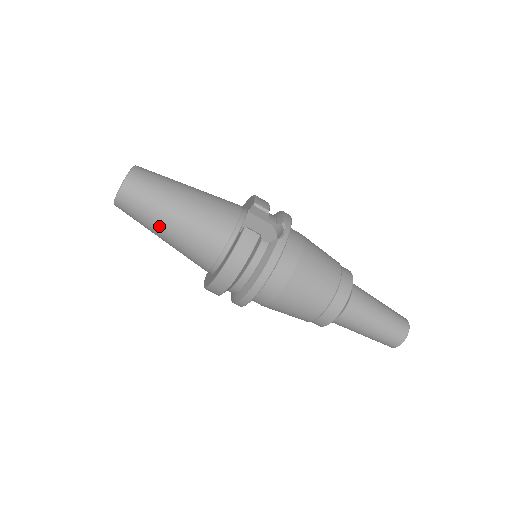
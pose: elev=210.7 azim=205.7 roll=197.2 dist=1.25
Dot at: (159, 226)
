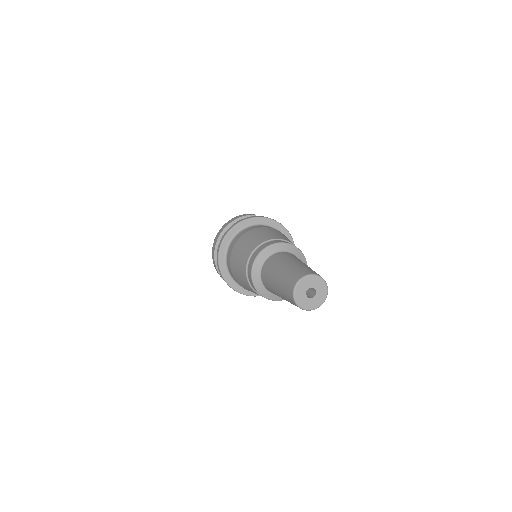
Dot at: occluded
